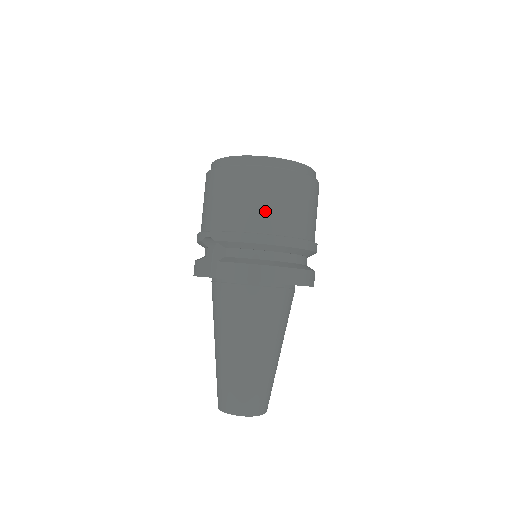
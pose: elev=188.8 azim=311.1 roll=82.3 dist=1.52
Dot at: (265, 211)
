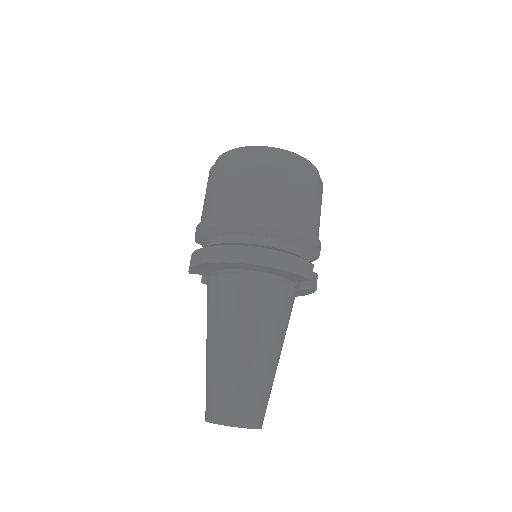
Dot at: (213, 199)
